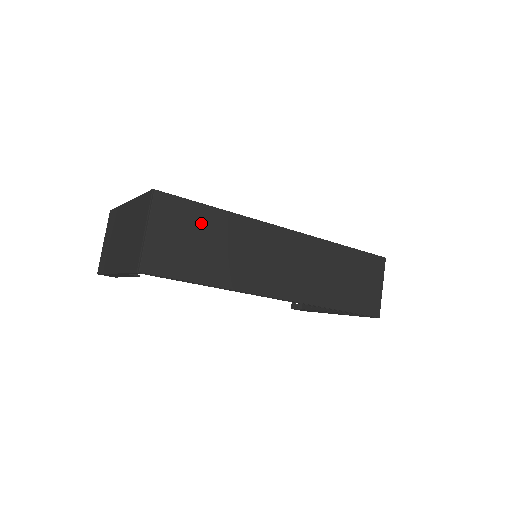
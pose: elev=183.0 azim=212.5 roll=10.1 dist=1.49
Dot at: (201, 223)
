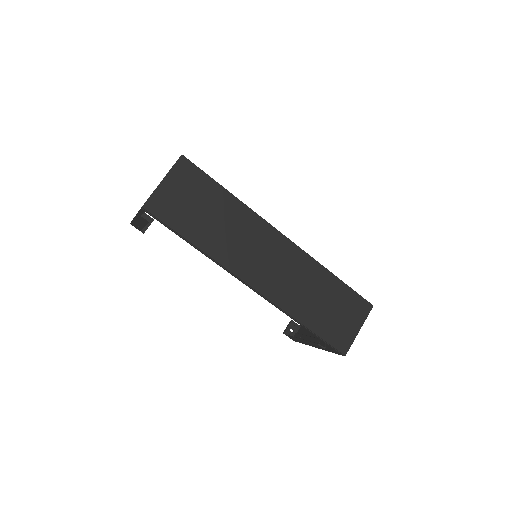
Dot at: (209, 195)
